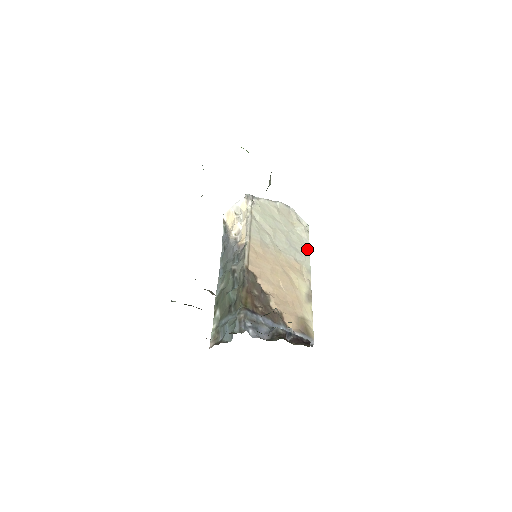
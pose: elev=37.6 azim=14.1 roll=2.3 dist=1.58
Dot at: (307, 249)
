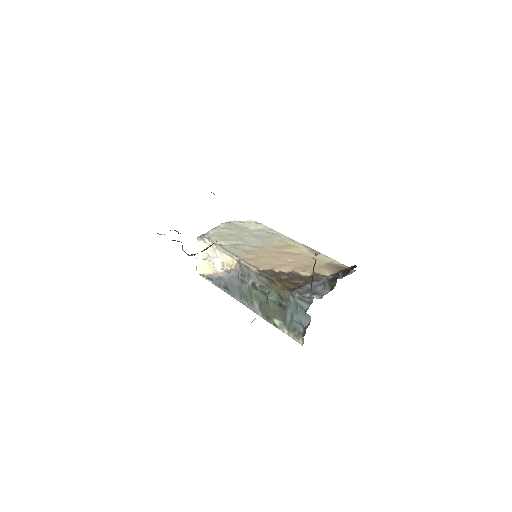
Dot at: (273, 232)
